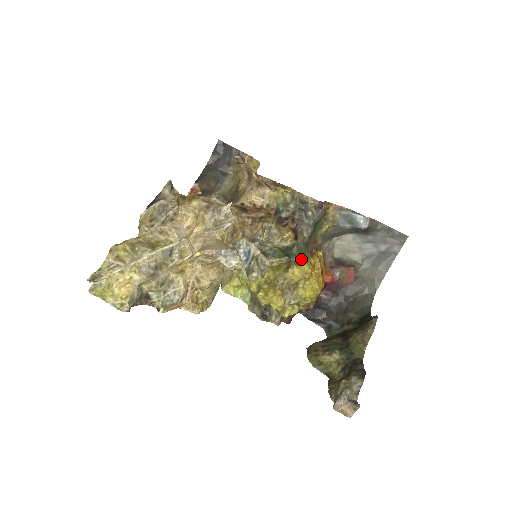
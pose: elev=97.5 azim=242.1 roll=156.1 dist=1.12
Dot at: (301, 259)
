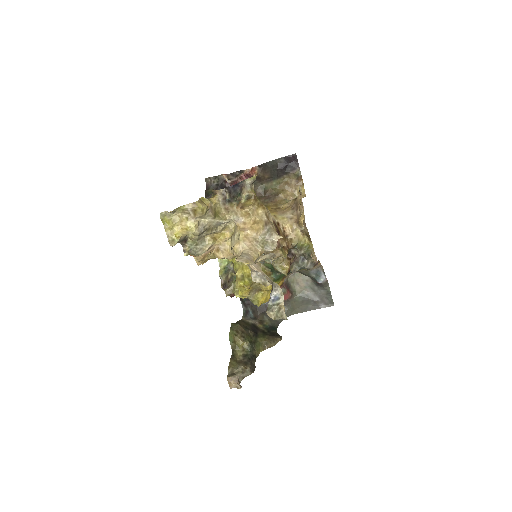
Dot at: (277, 280)
